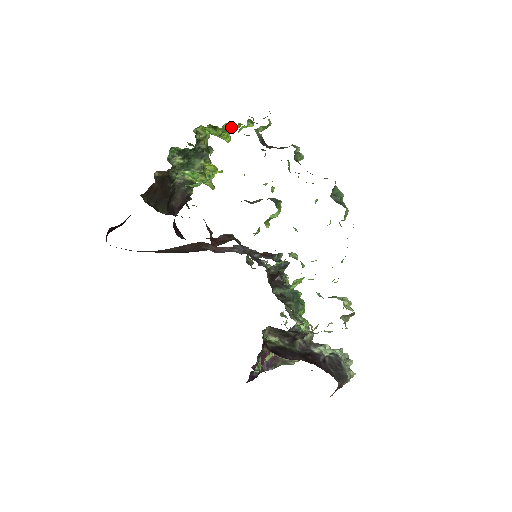
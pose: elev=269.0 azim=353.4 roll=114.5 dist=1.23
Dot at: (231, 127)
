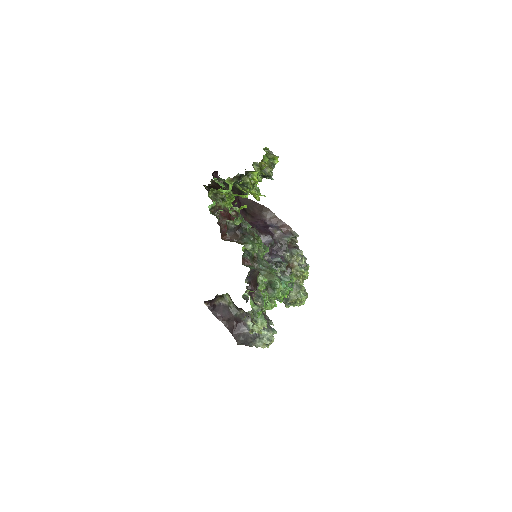
Dot at: occluded
